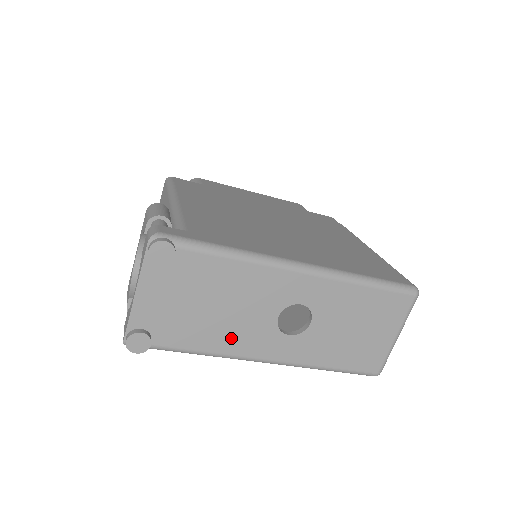
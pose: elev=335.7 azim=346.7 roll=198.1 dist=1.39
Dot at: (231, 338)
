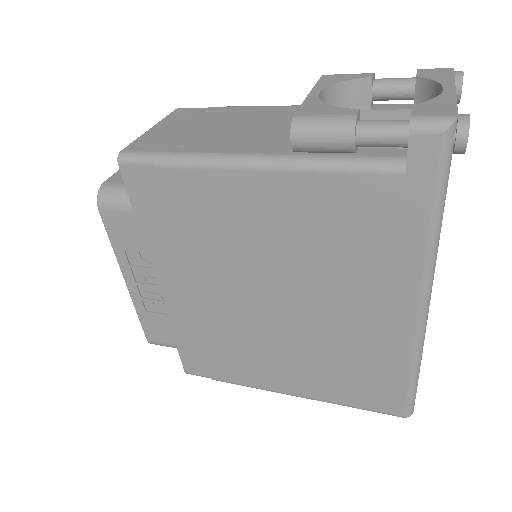
Dot at: occluded
